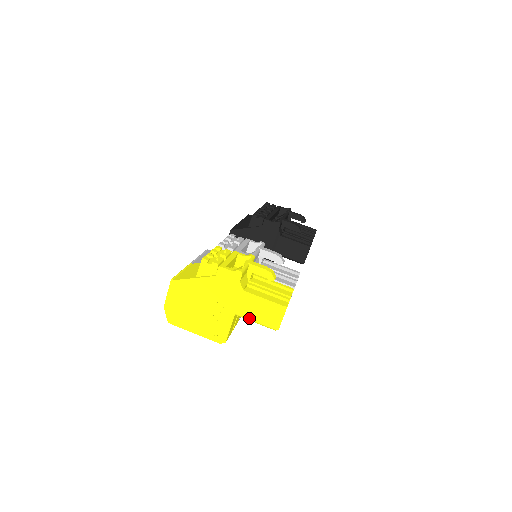
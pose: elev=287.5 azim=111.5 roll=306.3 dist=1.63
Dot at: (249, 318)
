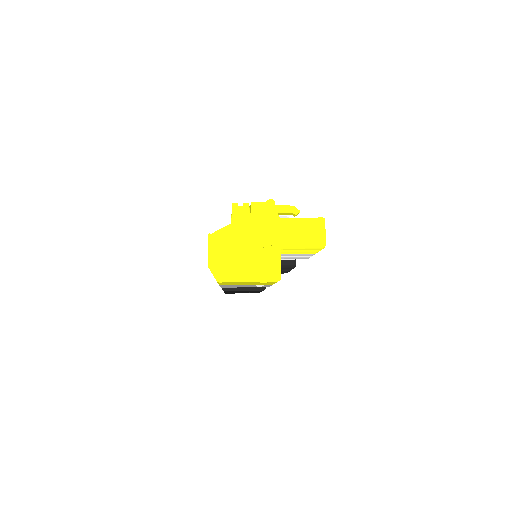
Dot at: (295, 243)
